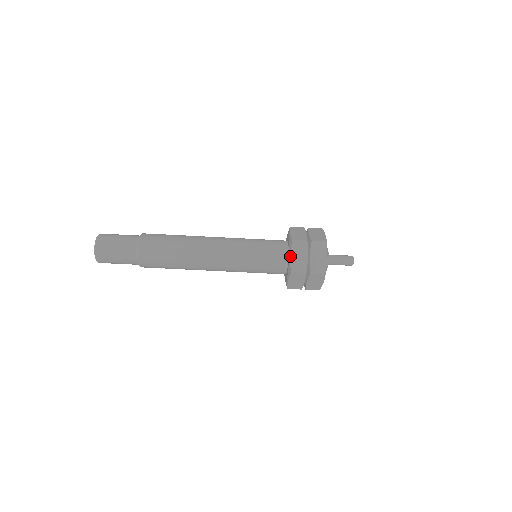
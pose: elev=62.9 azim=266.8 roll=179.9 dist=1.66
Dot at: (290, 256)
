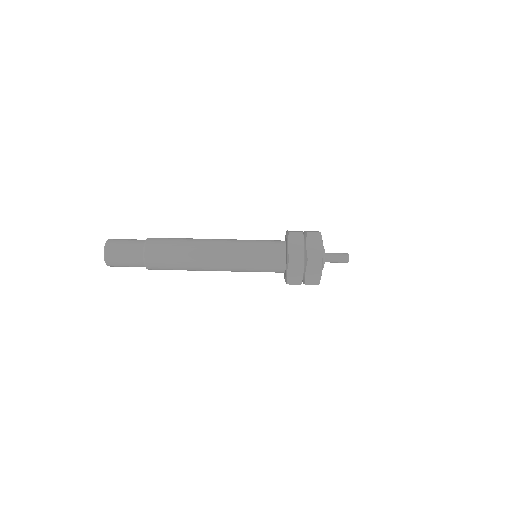
Dot at: (286, 231)
